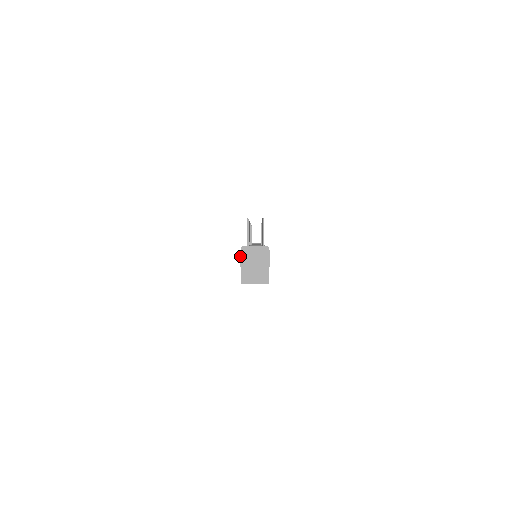
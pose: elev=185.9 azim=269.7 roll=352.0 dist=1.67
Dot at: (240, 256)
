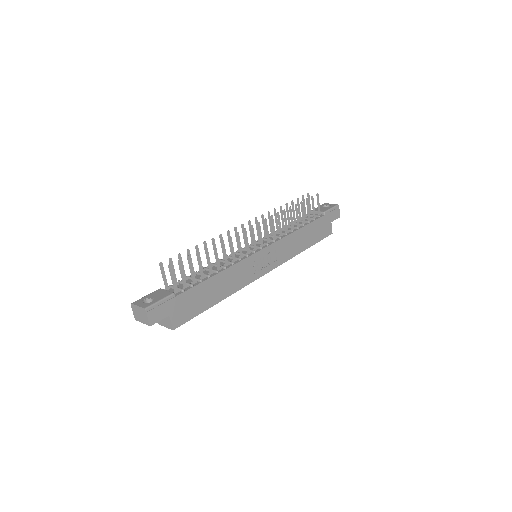
Dot at: occluded
